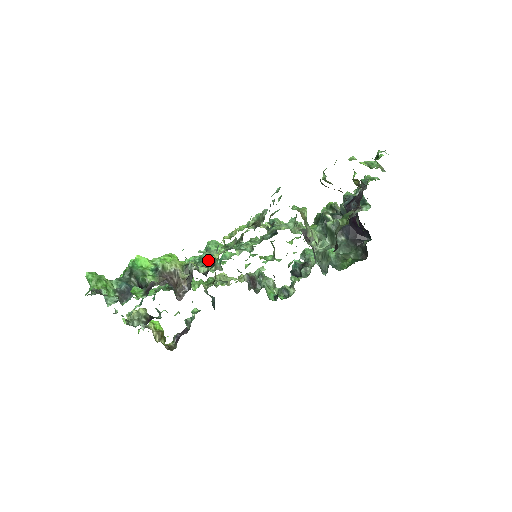
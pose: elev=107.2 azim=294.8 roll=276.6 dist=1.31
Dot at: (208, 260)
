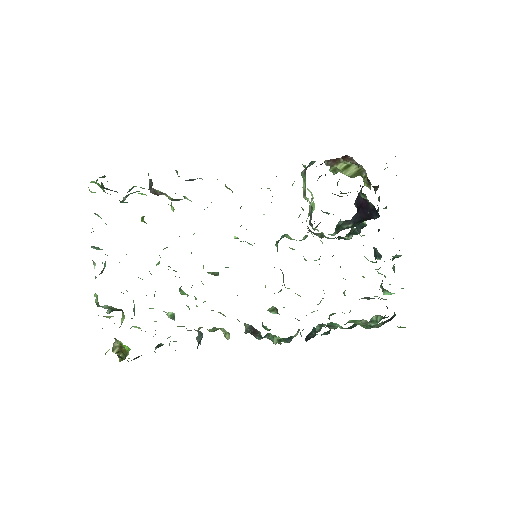
Dot at: occluded
